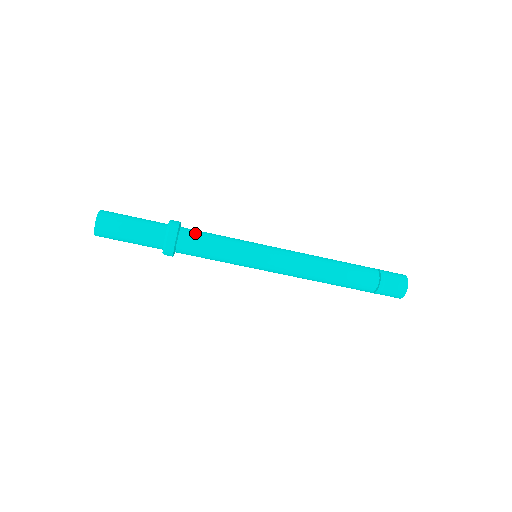
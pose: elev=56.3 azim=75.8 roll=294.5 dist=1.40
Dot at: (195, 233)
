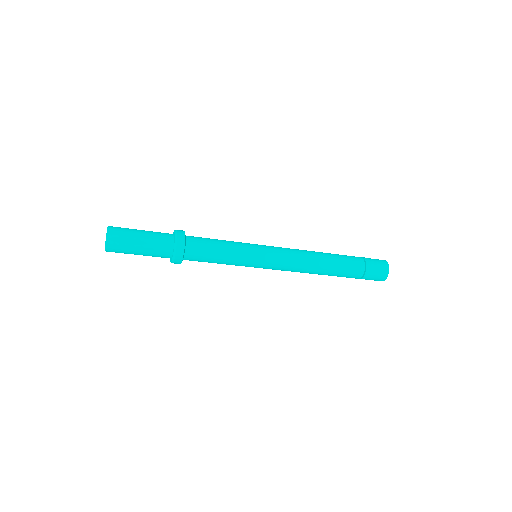
Dot at: (200, 246)
